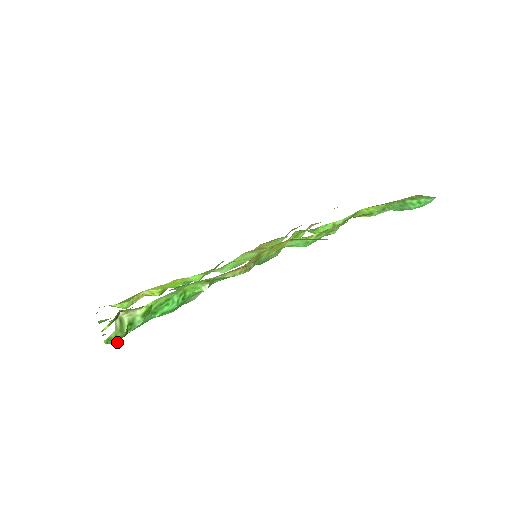
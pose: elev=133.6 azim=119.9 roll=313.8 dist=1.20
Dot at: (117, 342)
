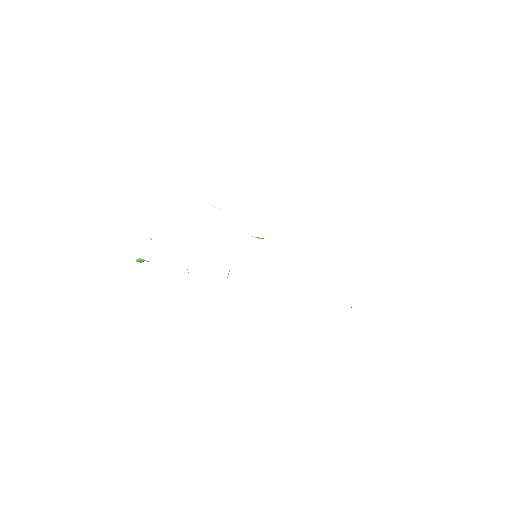
Dot at: occluded
